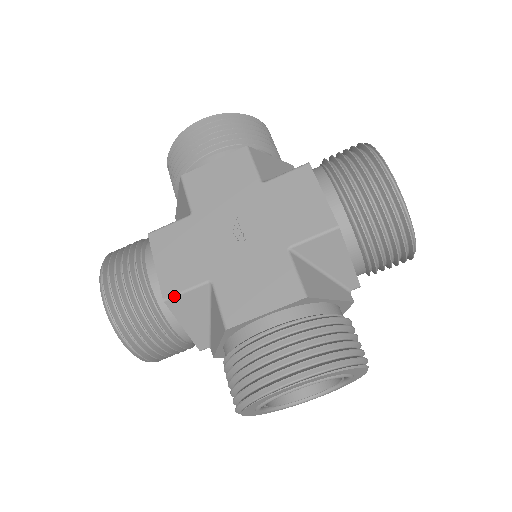
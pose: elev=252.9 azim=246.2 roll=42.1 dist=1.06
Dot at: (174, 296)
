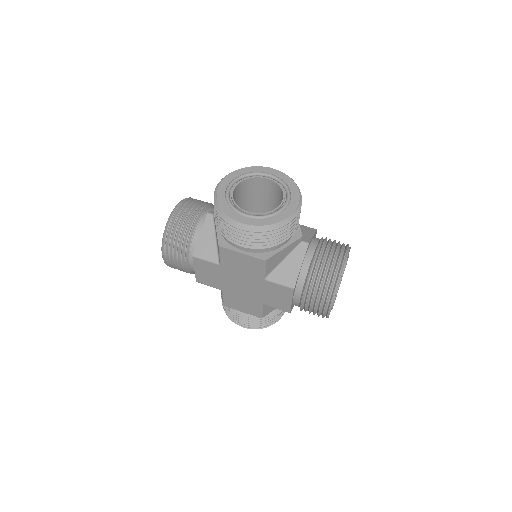
Dot at: occluded
